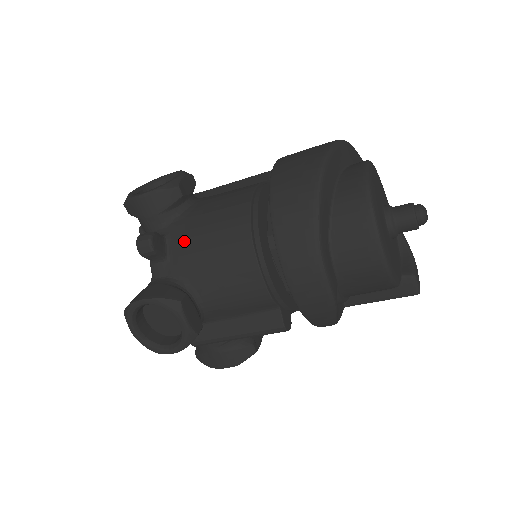
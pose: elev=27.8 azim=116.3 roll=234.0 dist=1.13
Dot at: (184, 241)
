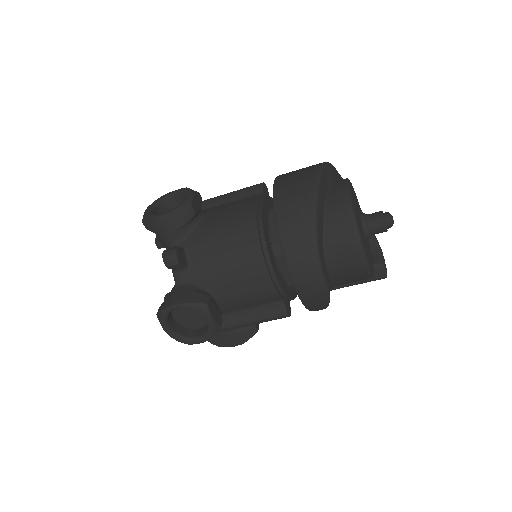
Dot at: (202, 253)
